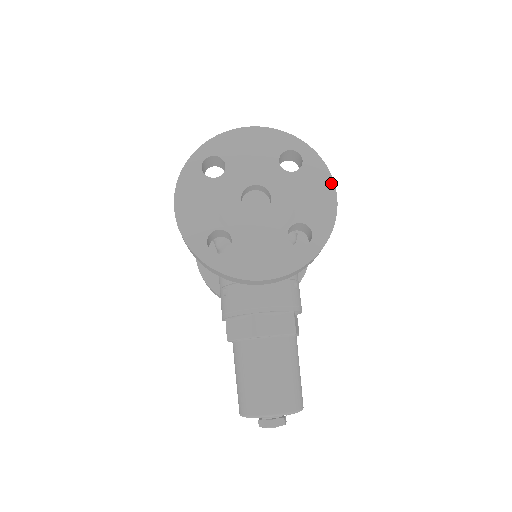
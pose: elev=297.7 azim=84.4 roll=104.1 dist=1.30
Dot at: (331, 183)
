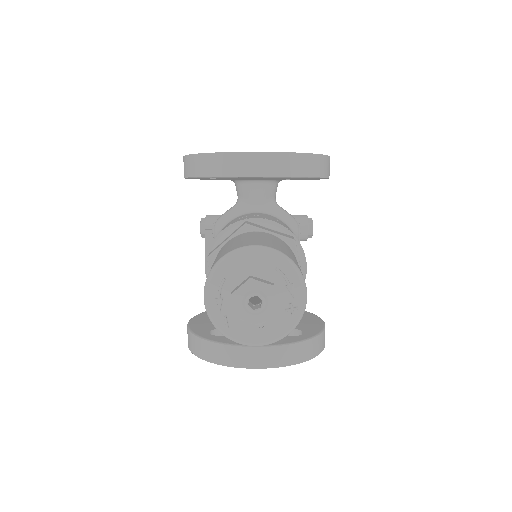
Dot at: occluded
